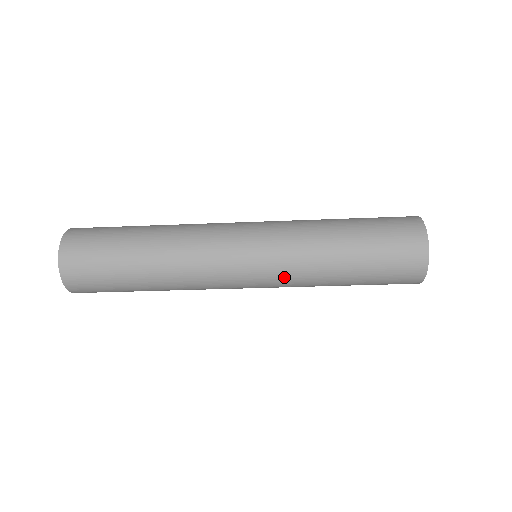
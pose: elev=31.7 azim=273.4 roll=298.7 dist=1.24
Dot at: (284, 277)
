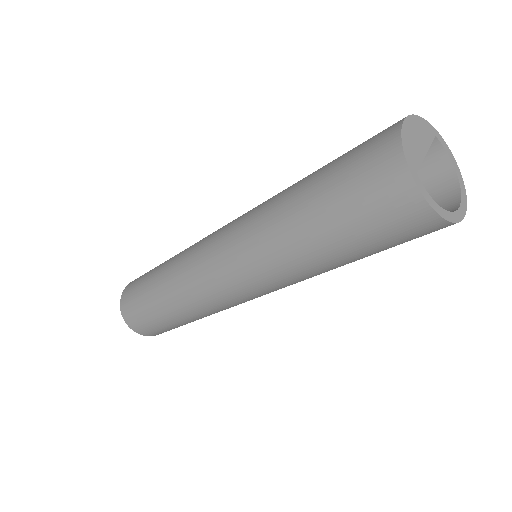
Dot at: (276, 284)
